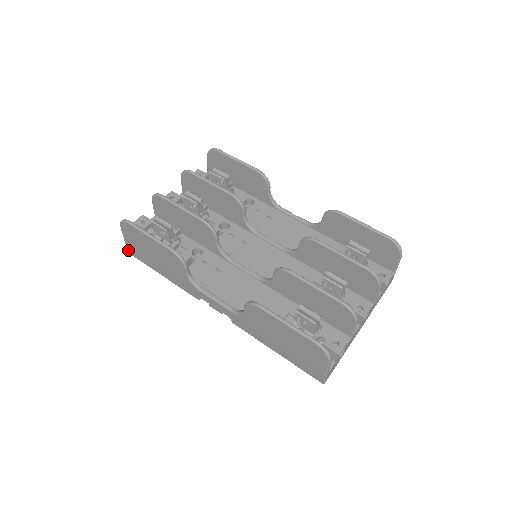
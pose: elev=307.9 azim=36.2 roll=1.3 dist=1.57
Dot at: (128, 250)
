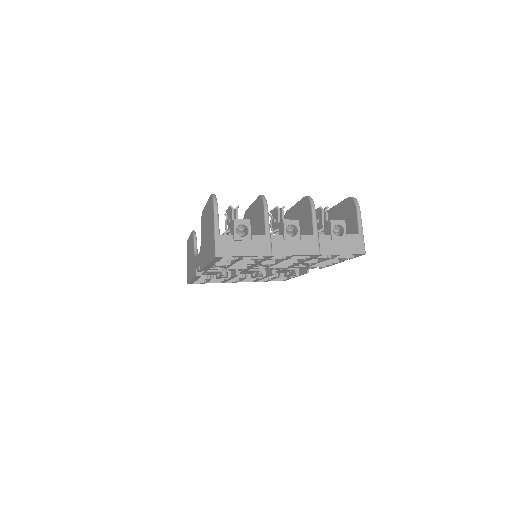
Dot at: (187, 280)
